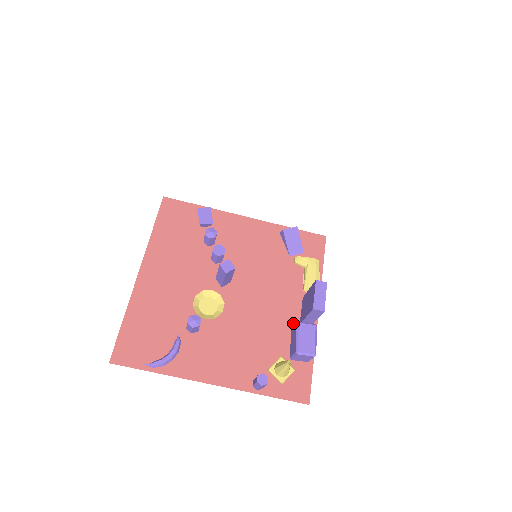
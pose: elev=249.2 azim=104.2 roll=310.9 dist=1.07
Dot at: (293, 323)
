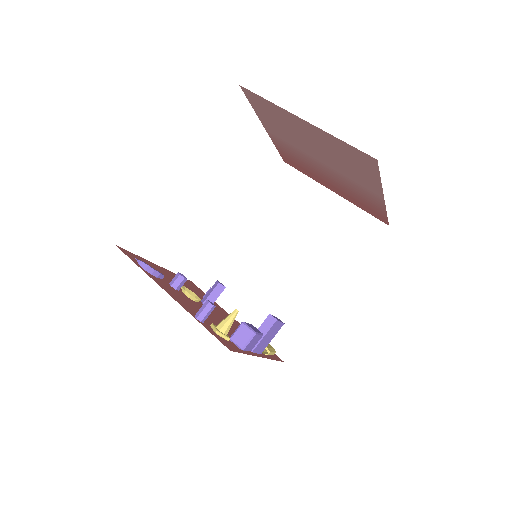
Dot at: occluded
